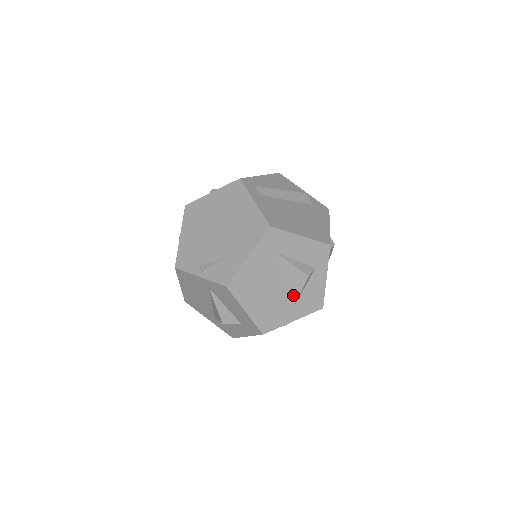
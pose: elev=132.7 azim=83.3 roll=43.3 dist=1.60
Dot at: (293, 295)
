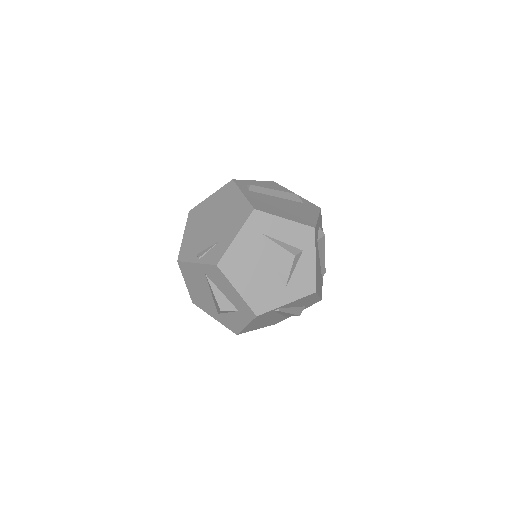
Dot at: (283, 277)
